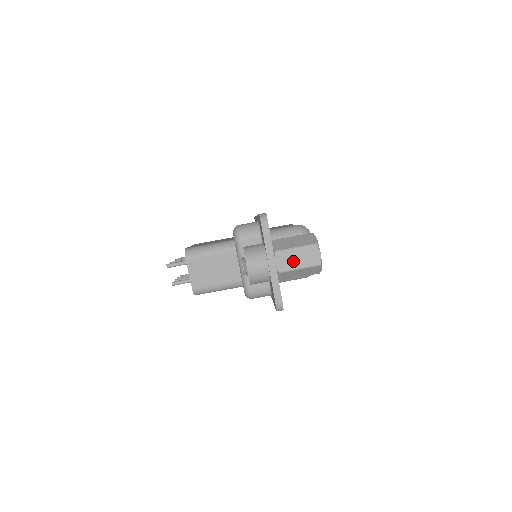
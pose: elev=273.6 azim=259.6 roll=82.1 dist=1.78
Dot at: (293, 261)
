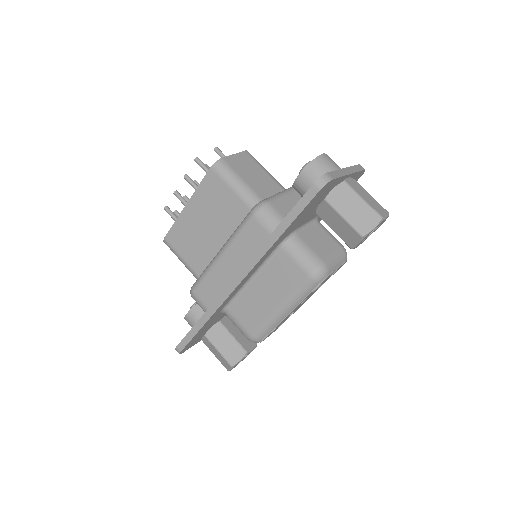
Dot at: (362, 193)
